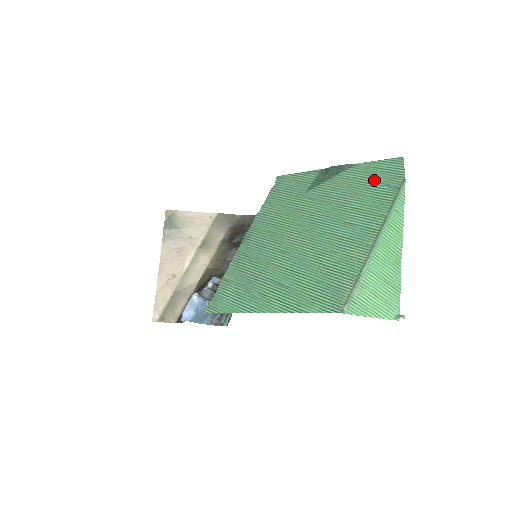
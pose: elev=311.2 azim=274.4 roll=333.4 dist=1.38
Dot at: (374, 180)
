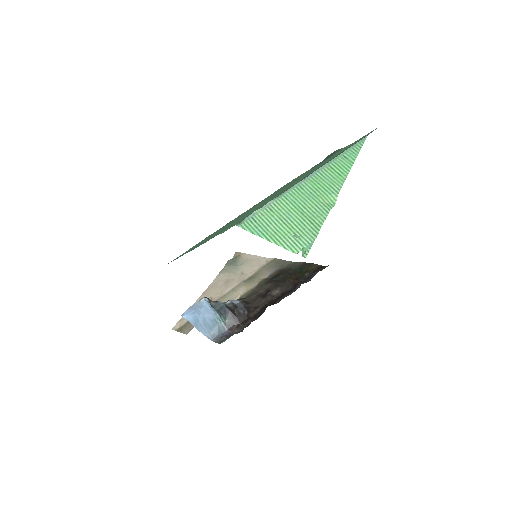
Dot at: occluded
